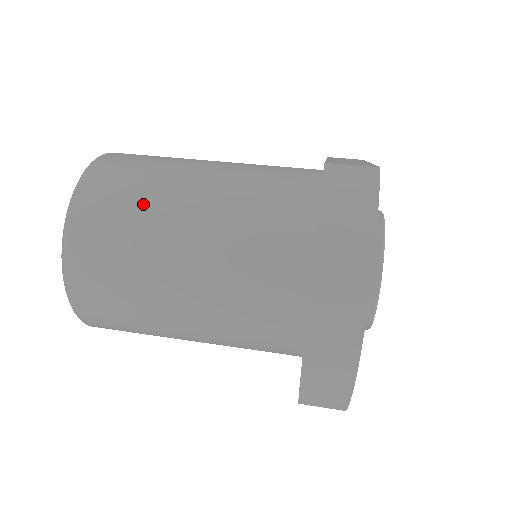
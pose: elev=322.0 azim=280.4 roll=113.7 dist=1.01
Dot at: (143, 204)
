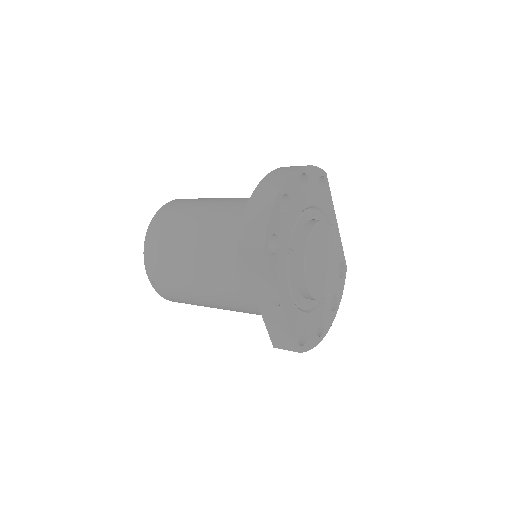
Dot at: occluded
